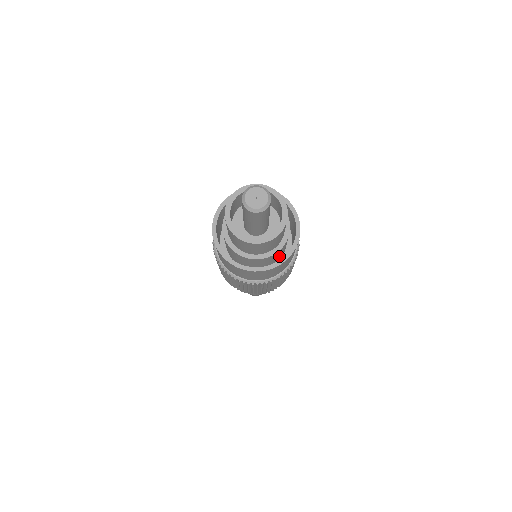
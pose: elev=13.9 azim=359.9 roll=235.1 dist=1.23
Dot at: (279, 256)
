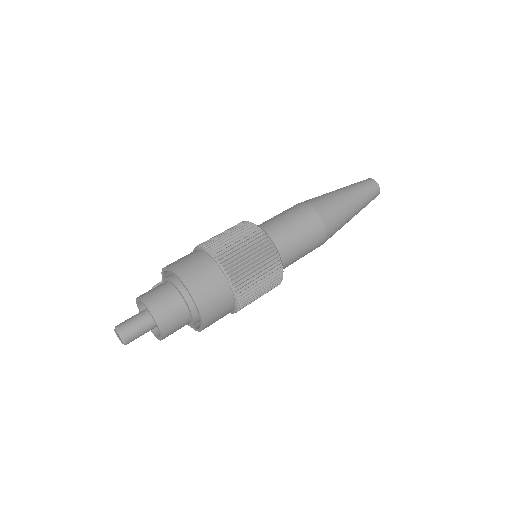
Dot at: occluded
